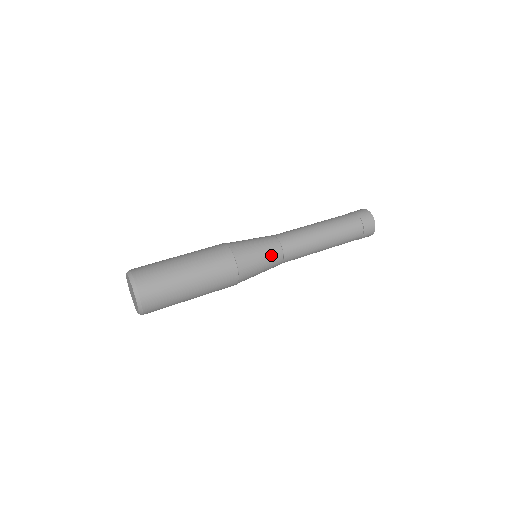
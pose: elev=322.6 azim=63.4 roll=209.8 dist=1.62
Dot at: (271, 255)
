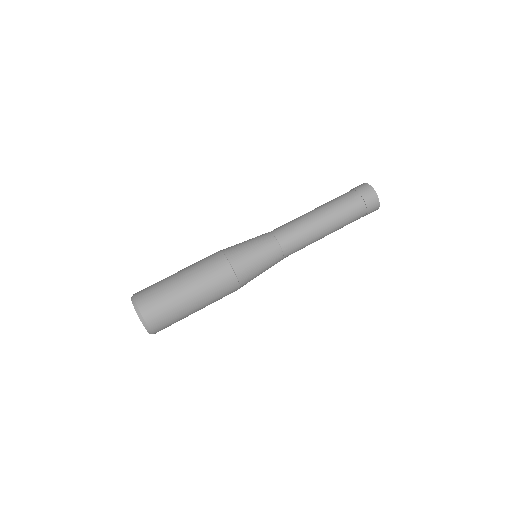
Dot at: (272, 265)
